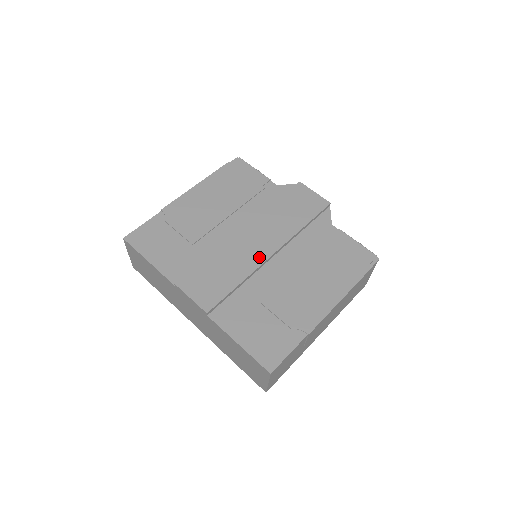
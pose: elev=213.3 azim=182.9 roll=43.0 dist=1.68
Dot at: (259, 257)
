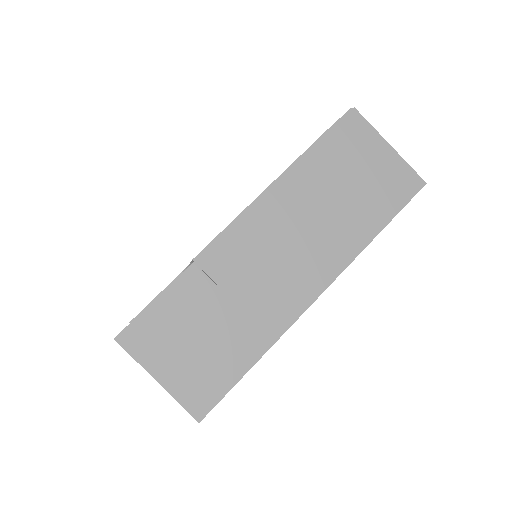
Dot at: occluded
